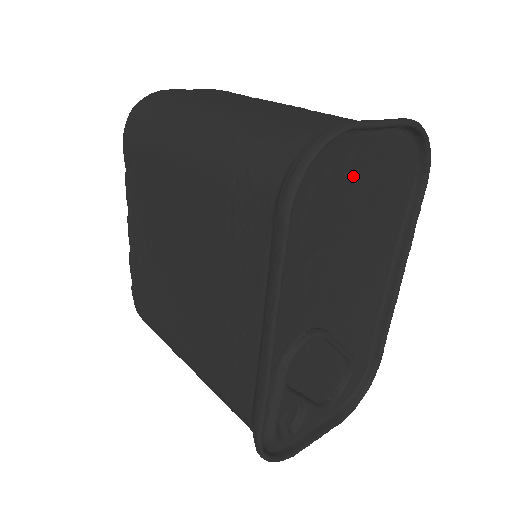
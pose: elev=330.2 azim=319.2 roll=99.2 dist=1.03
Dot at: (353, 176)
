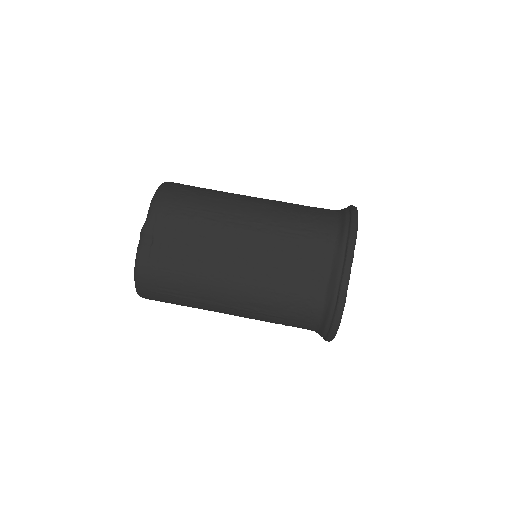
Dot at: occluded
